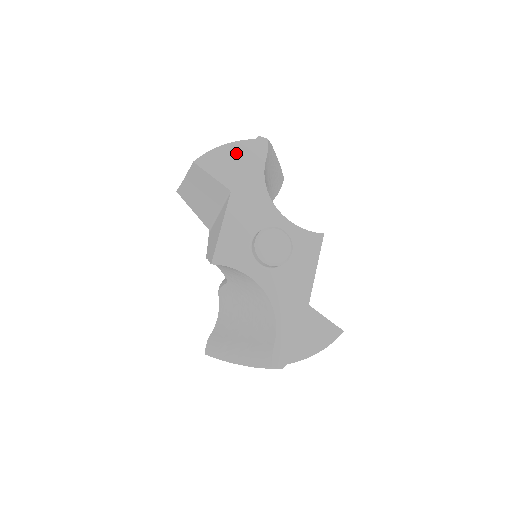
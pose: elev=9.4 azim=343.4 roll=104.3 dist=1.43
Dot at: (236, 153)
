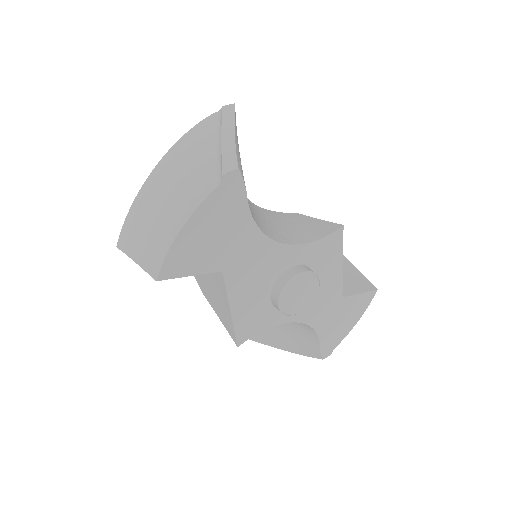
Dot at: (204, 224)
